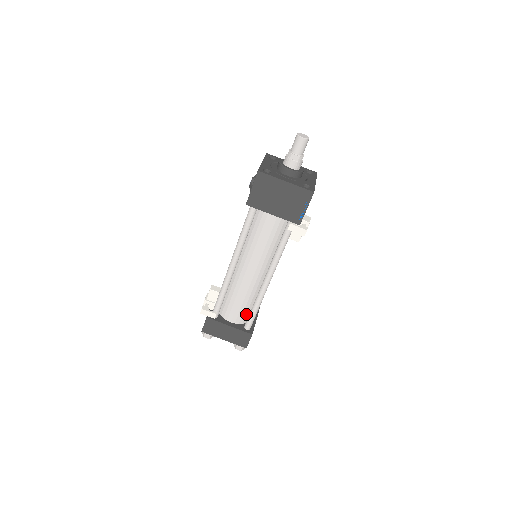
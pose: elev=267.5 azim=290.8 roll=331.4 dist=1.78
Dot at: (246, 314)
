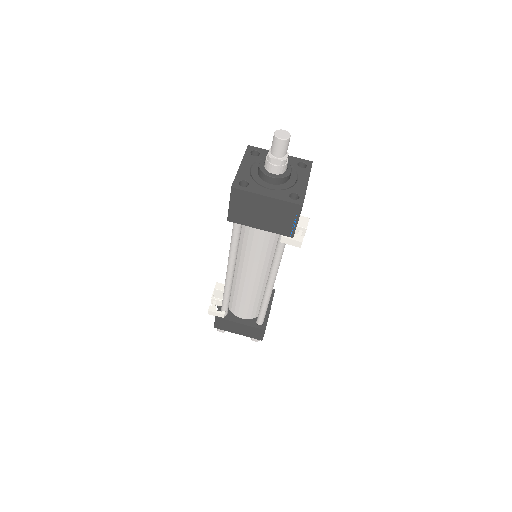
Dot at: (256, 310)
